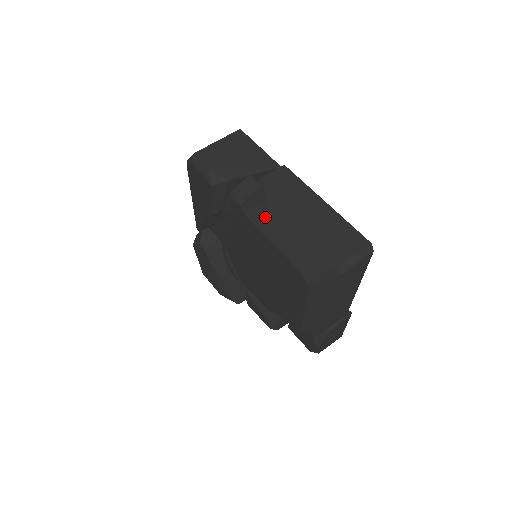
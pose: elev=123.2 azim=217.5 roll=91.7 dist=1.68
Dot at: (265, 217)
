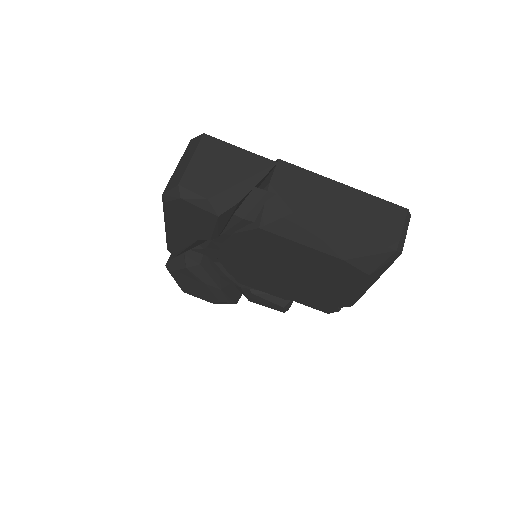
Dot at: (297, 227)
